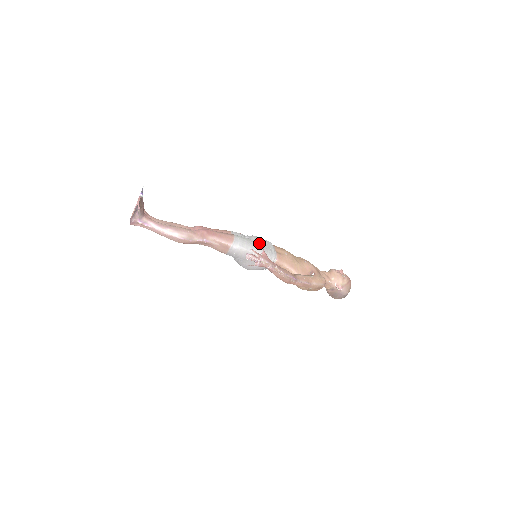
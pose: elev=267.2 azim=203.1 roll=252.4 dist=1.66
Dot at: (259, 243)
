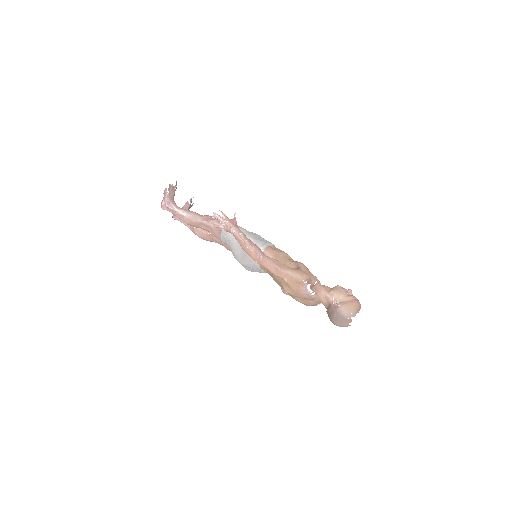
Dot at: (255, 235)
